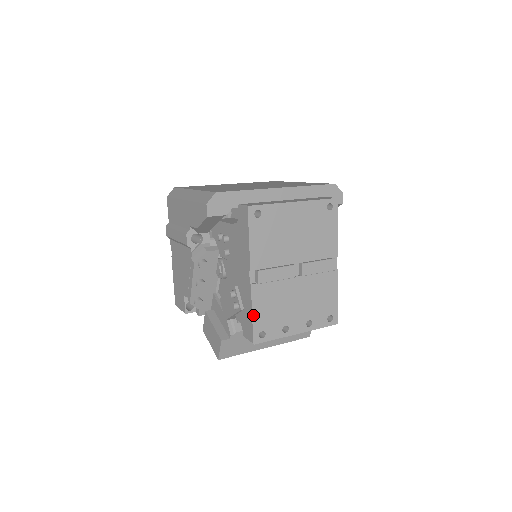
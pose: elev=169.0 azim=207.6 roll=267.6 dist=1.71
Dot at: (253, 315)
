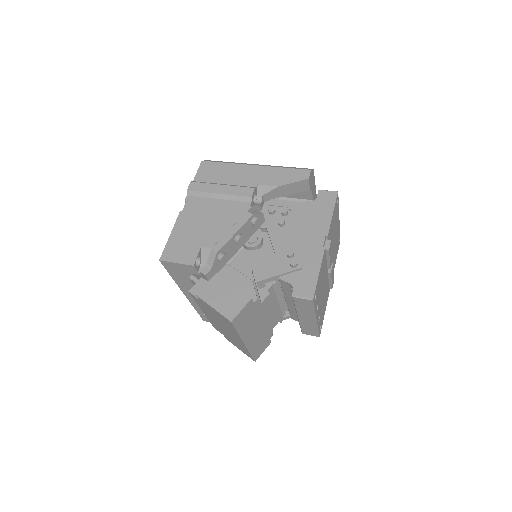
Dot at: (319, 273)
